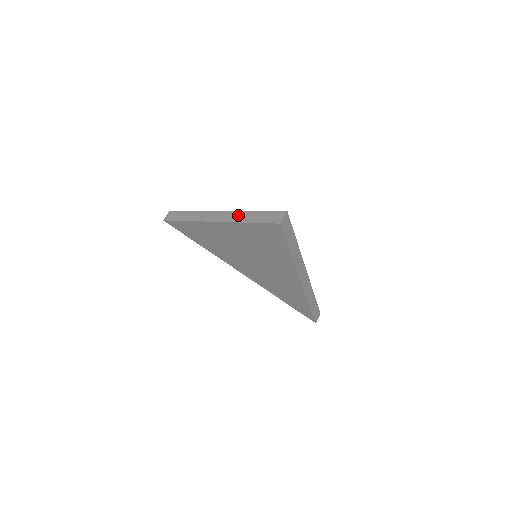
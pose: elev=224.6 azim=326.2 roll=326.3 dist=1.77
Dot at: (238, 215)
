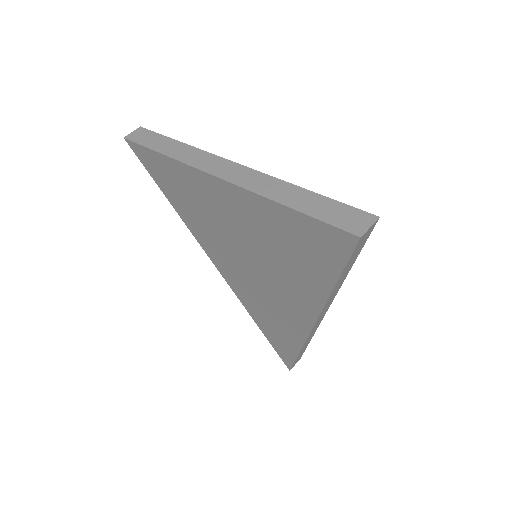
Dot at: (270, 184)
